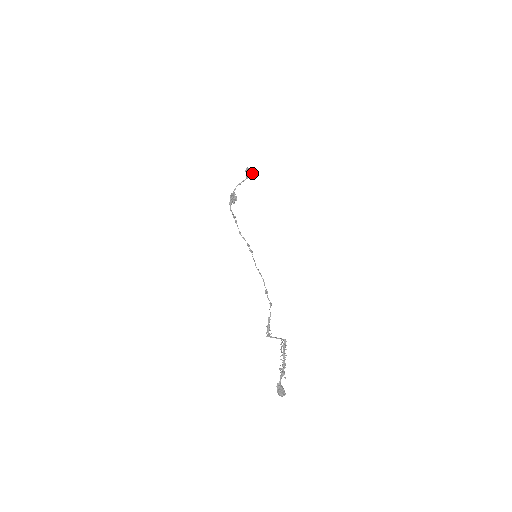
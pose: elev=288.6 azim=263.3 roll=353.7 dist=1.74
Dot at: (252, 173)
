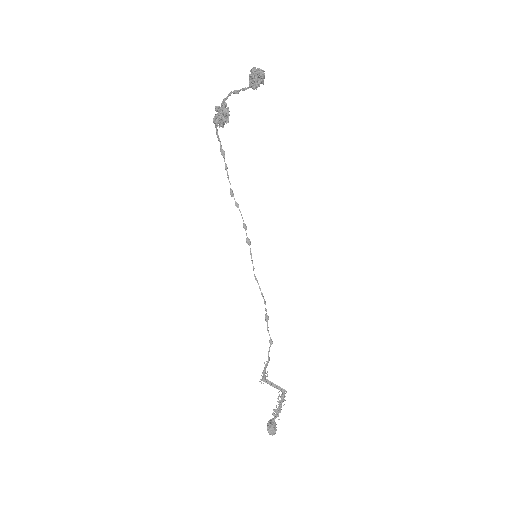
Dot at: (263, 80)
